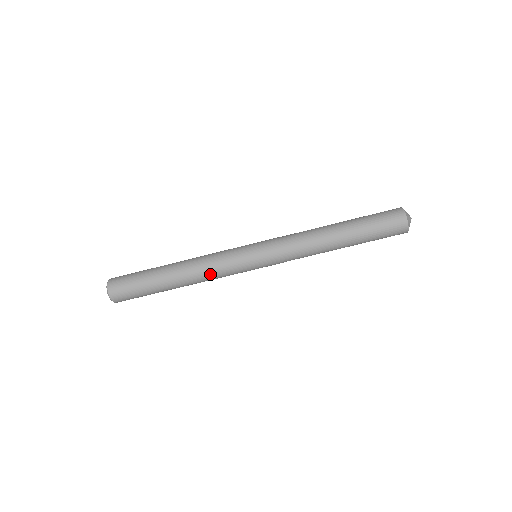
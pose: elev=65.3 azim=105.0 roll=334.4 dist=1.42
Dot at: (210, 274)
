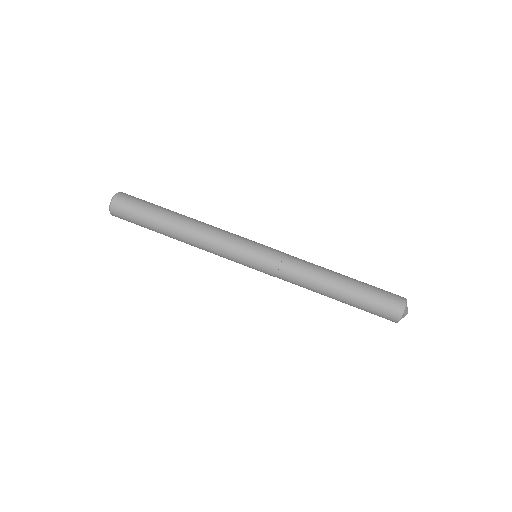
Dot at: (207, 245)
